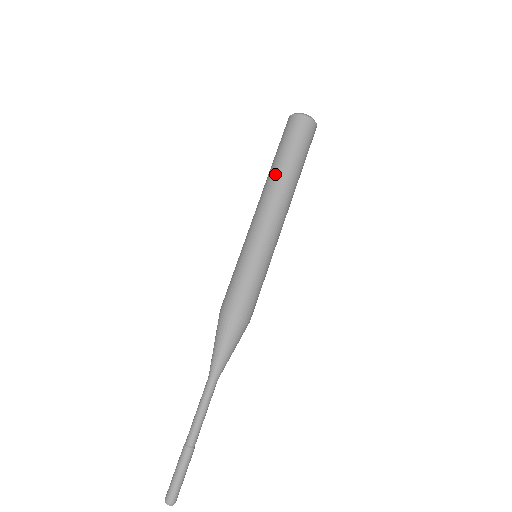
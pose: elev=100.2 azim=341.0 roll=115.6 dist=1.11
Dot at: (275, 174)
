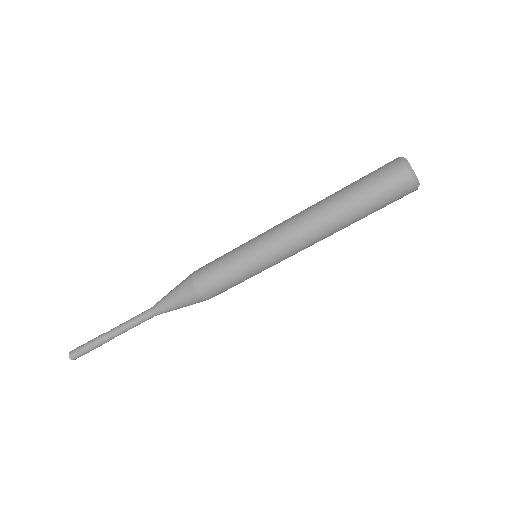
Dot at: (336, 220)
